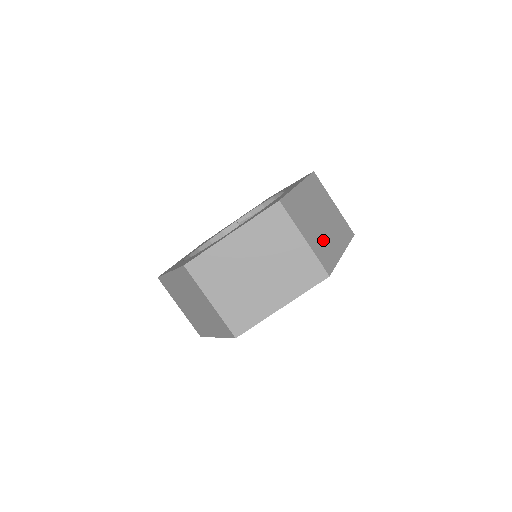
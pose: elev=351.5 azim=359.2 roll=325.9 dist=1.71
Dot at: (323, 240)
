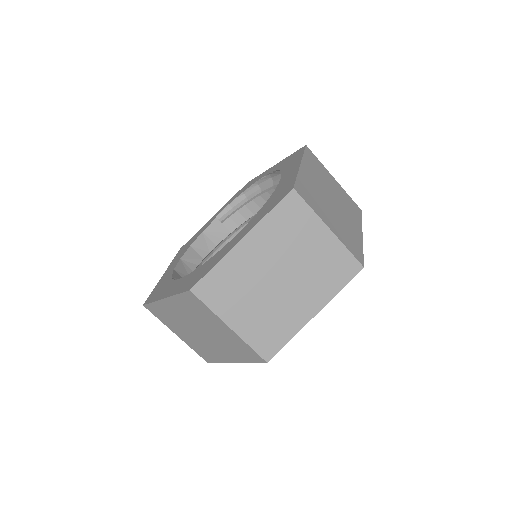
Dot at: (343, 225)
